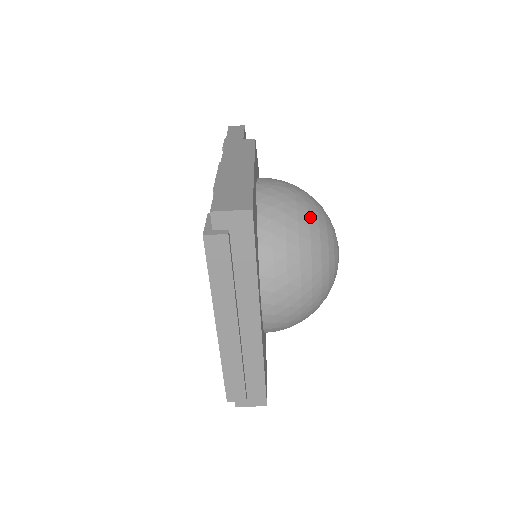
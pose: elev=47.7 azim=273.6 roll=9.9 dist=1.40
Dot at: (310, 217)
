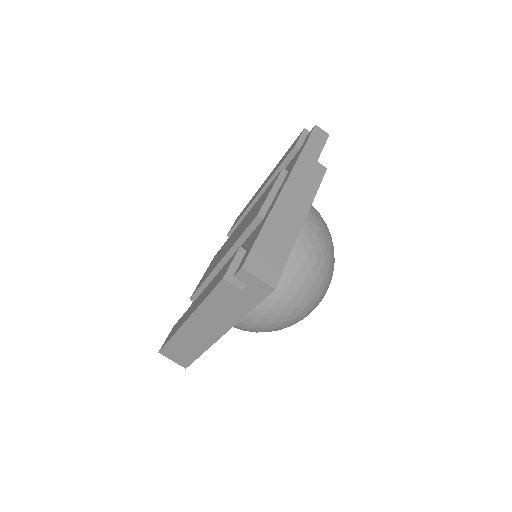
Dot at: (318, 278)
